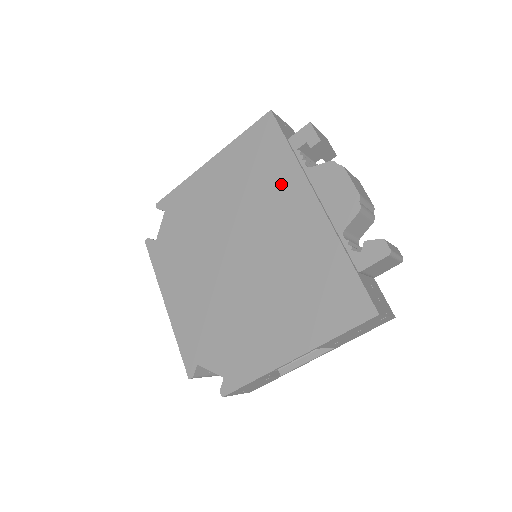
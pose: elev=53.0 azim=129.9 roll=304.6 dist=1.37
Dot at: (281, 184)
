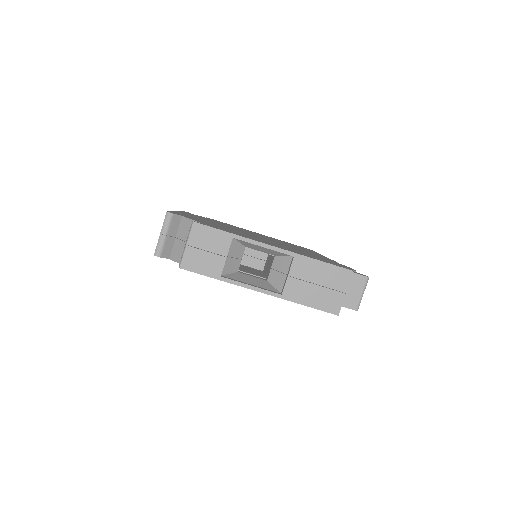
Dot at: (306, 250)
